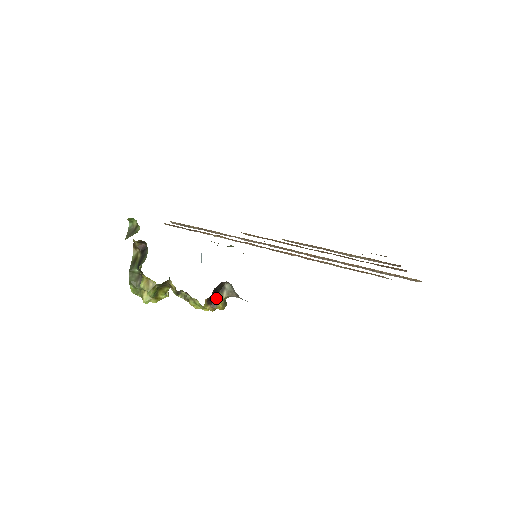
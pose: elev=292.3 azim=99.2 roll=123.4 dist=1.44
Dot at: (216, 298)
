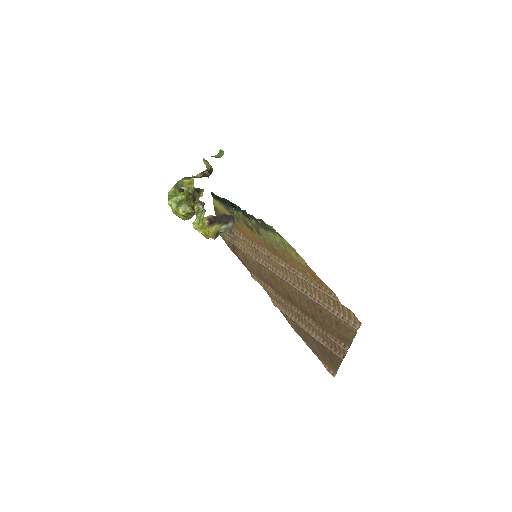
Dot at: (216, 223)
